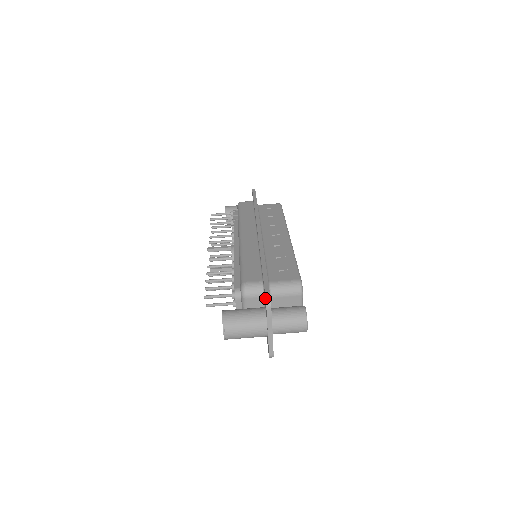
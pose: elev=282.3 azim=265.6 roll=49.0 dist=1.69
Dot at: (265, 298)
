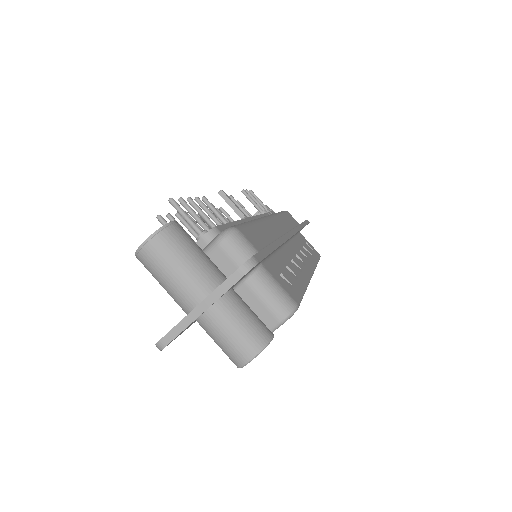
Dot at: (250, 258)
